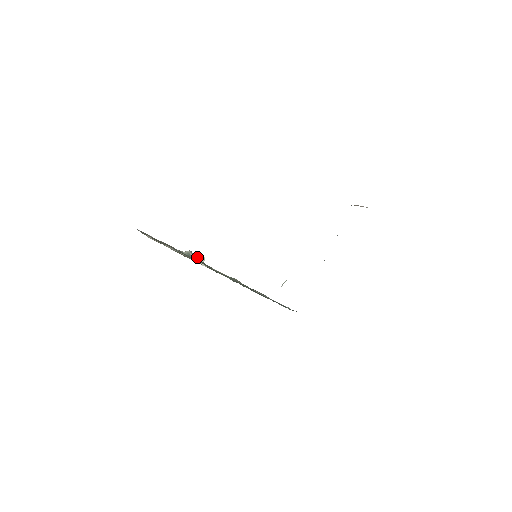
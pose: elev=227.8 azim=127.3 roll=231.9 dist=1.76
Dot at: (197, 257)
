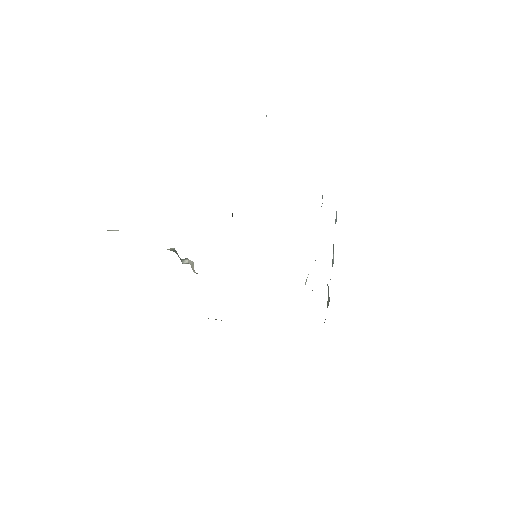
Dot at: (185, 259)
